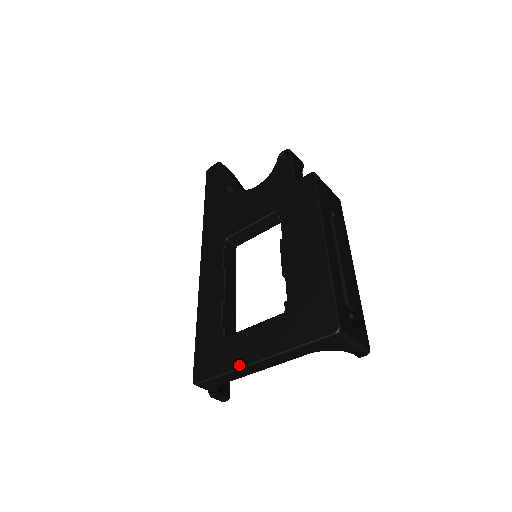
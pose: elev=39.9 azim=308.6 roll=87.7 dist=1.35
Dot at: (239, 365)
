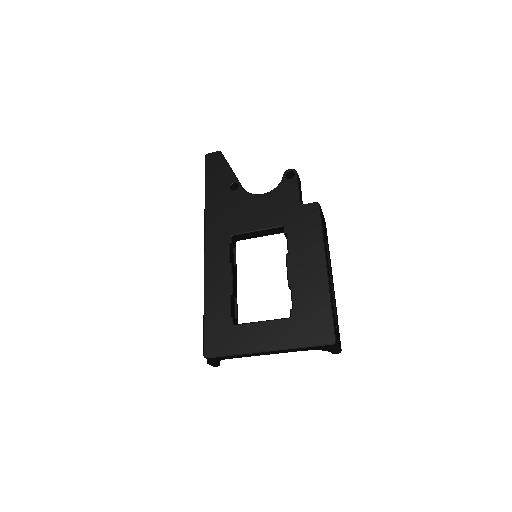
Dot at: (249, 351)
